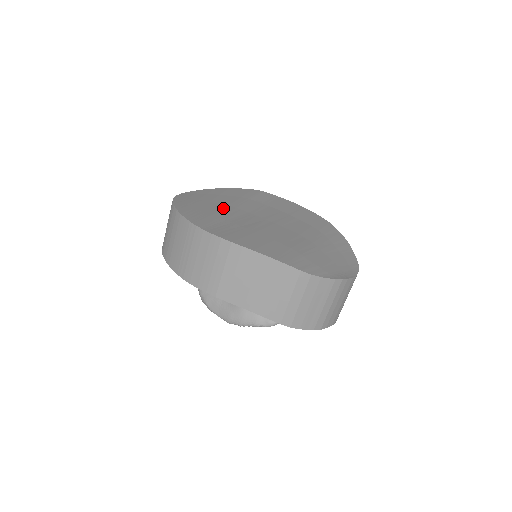
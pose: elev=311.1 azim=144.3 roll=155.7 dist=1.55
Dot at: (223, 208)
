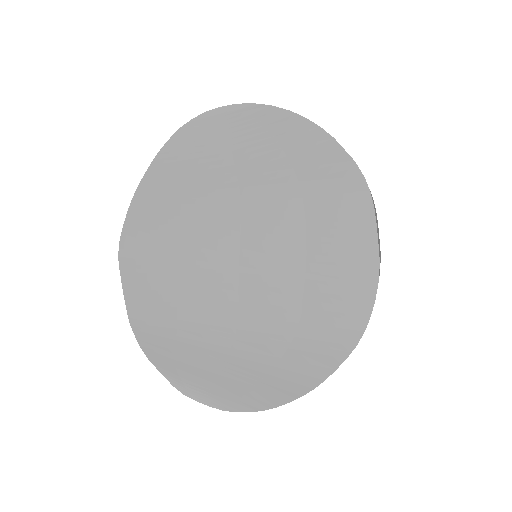
Dot at: (220, 188)
